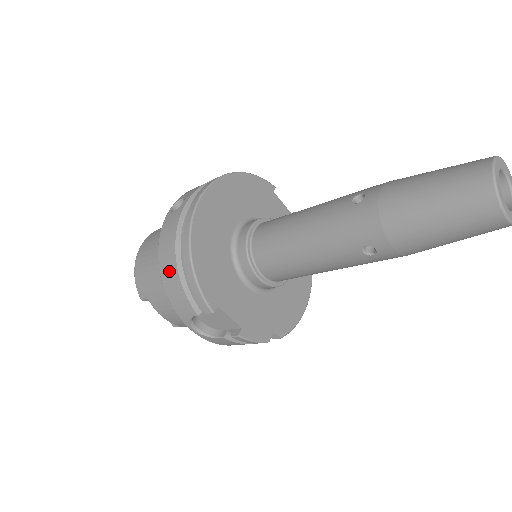
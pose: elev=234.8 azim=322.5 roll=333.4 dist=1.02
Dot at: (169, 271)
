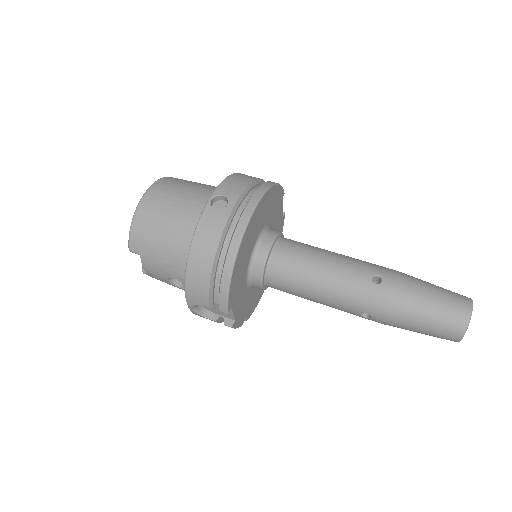
Dot at: (200, 268)
